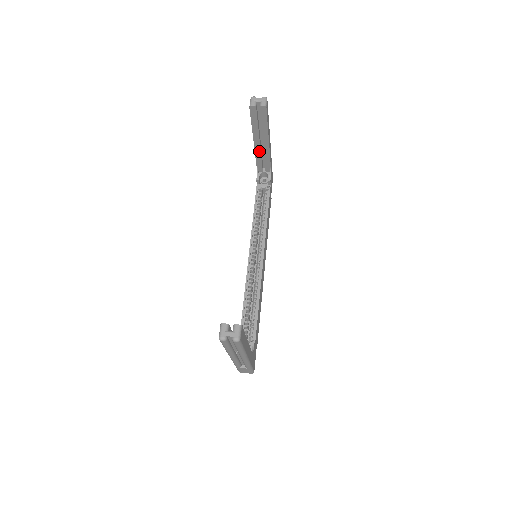
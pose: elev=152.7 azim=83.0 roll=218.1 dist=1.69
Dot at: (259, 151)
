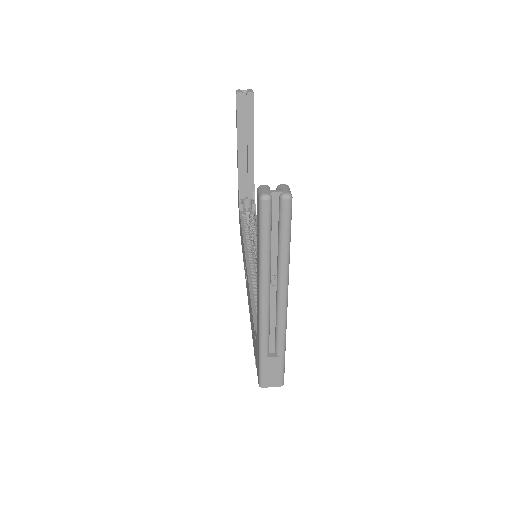
Dot at: (243, 164)
